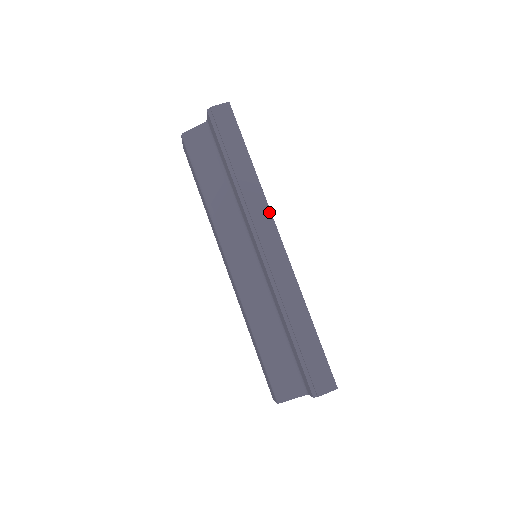
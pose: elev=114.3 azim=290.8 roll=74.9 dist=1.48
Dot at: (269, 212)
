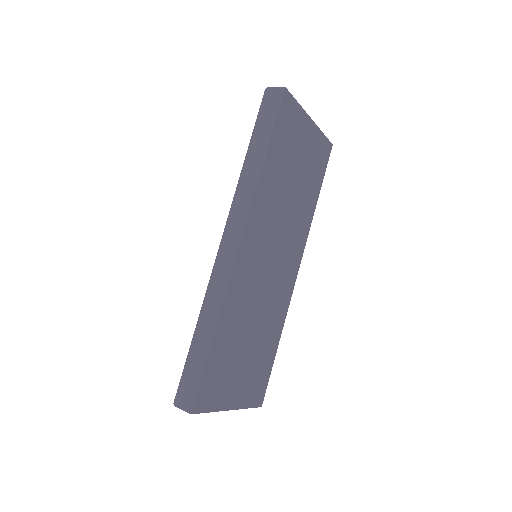
Dot at: (247, 213)
